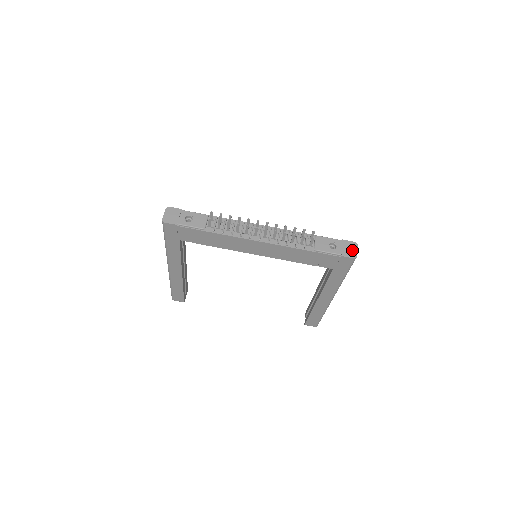
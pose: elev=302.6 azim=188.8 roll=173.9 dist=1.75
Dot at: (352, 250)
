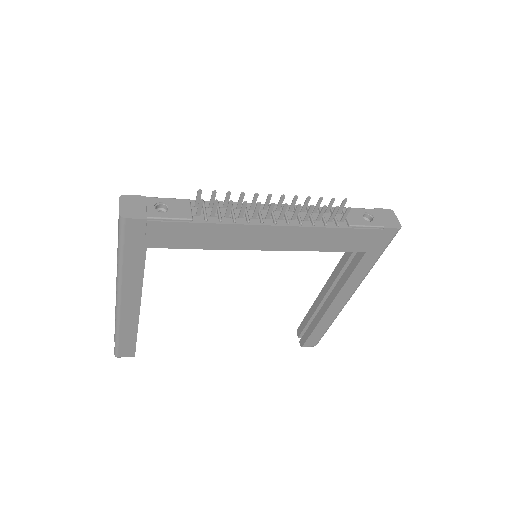
Dot at: (392, 219)
